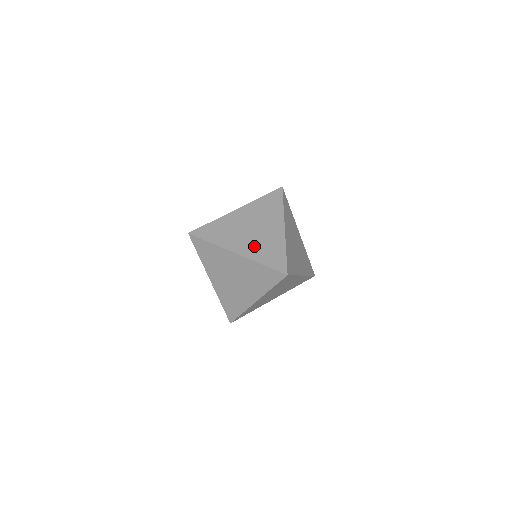
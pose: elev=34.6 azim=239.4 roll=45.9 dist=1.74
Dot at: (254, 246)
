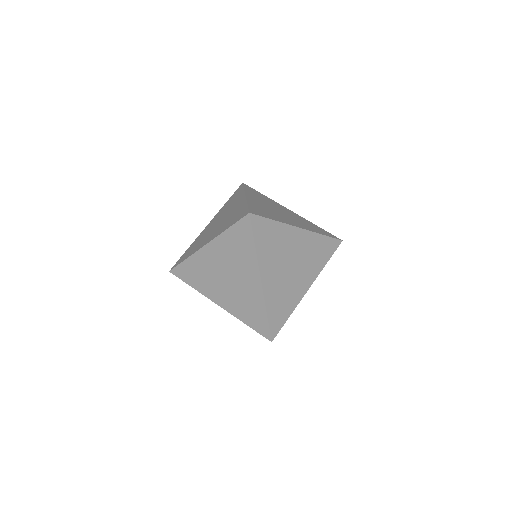
Dot at: (220, 227)
